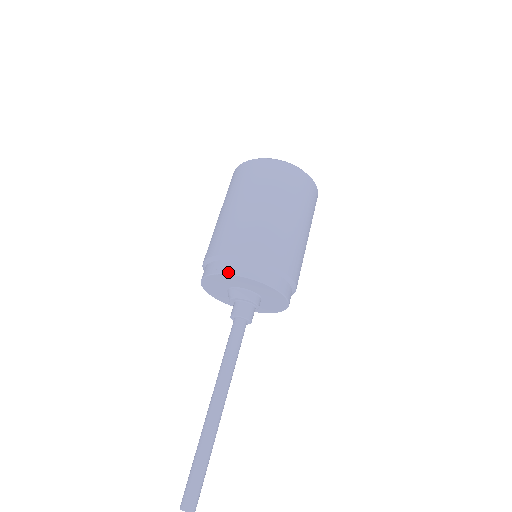
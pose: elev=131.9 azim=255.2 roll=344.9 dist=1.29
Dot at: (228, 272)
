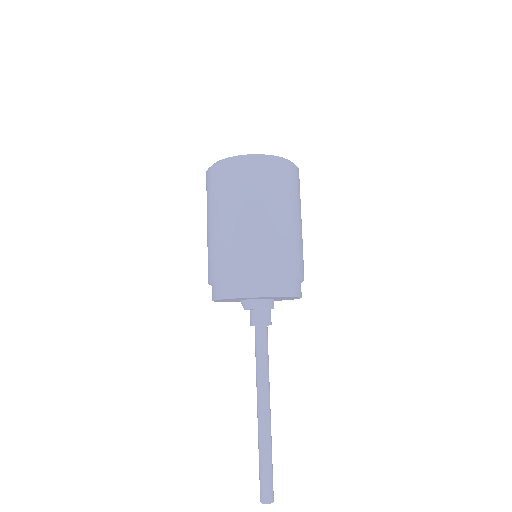
Dot at: (248, 295)
